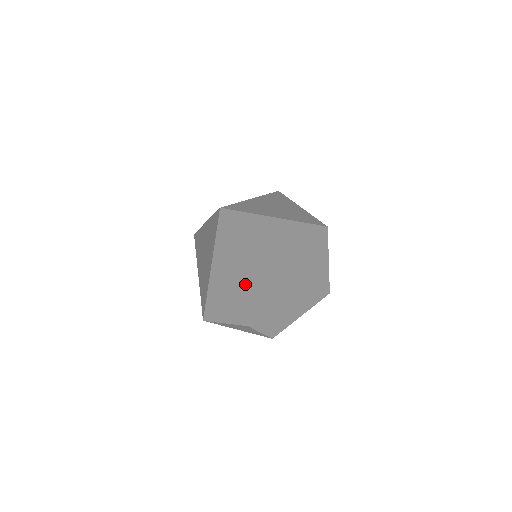
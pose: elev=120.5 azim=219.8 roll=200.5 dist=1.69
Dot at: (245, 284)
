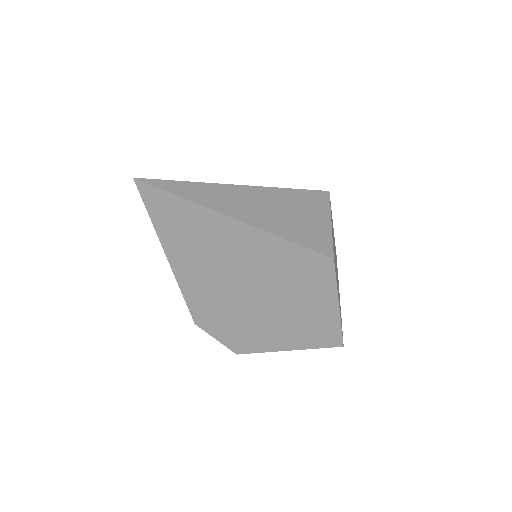
Dot at: (184, 276)
